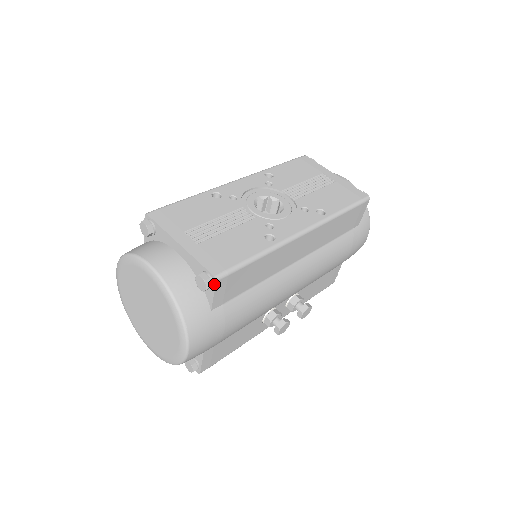
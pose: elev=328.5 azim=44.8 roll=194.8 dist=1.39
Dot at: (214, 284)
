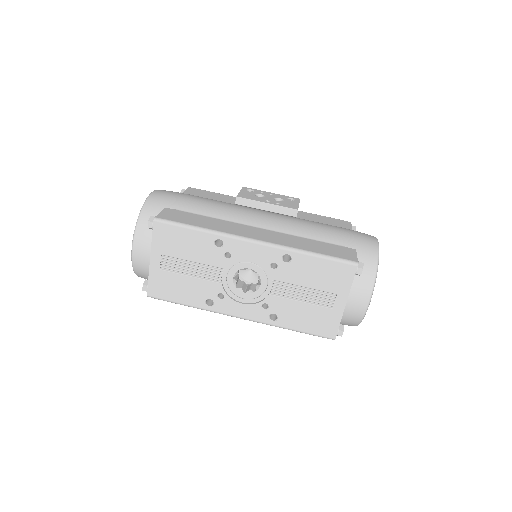
Dot at: occluded
